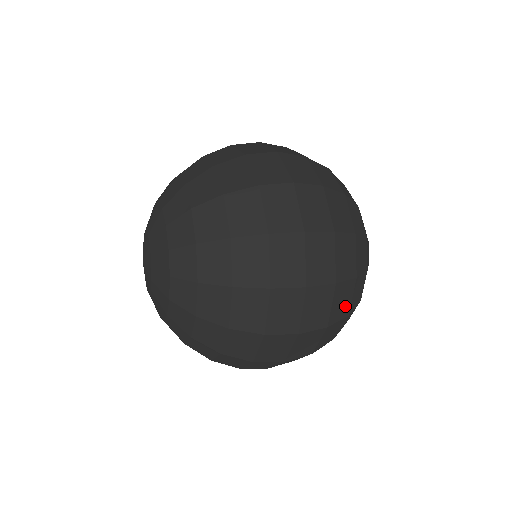
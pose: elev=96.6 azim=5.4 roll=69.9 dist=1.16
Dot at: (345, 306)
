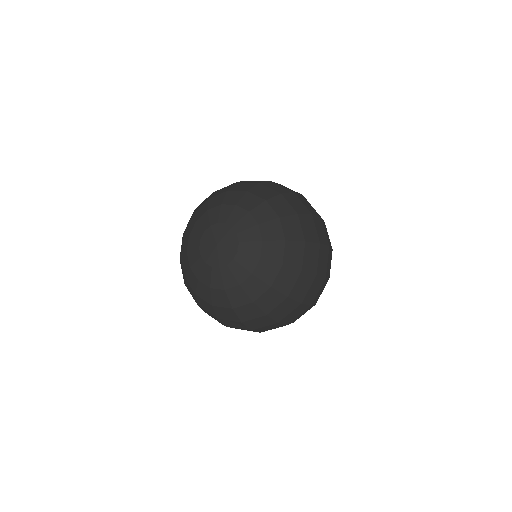
Dot at: occluded
